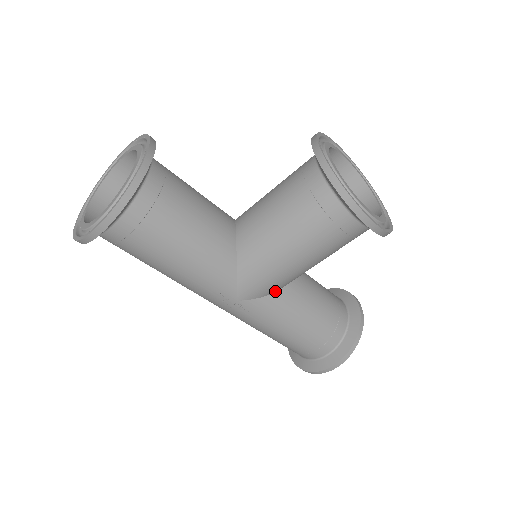
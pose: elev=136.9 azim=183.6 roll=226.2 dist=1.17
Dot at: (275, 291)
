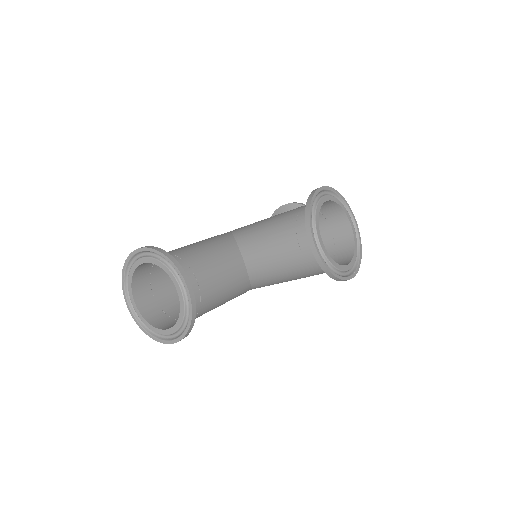
Dot at: occluded
